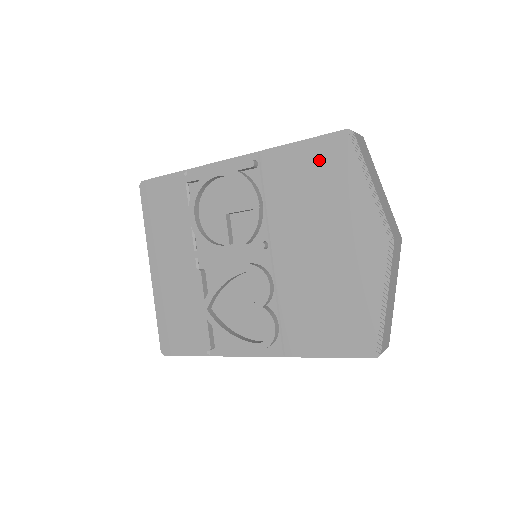
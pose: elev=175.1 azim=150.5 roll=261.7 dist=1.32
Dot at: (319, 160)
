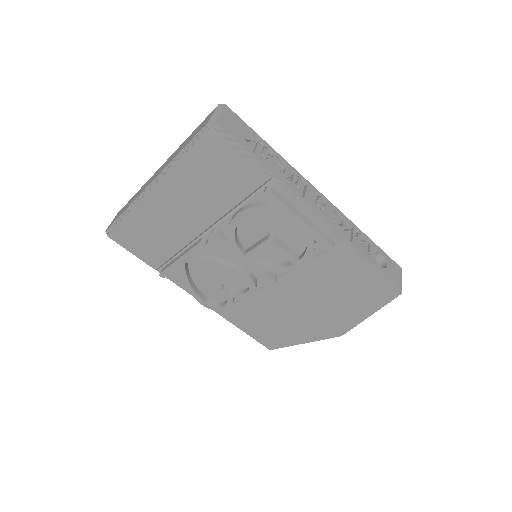
Dot at: (366, 285)
